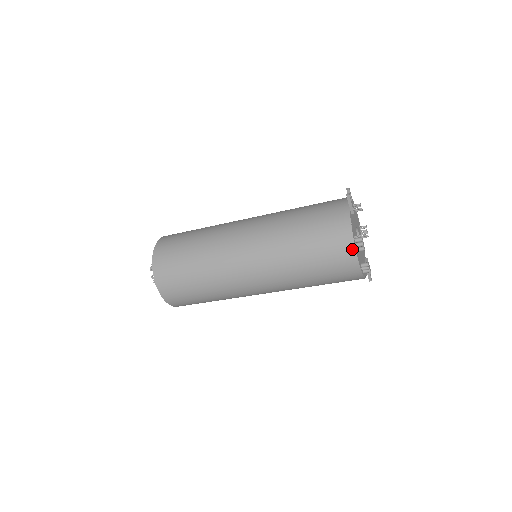
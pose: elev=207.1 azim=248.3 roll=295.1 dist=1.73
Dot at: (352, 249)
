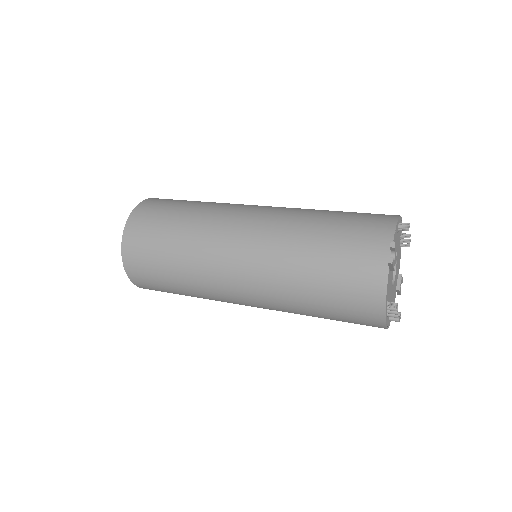
Dot at: (381, 320)
